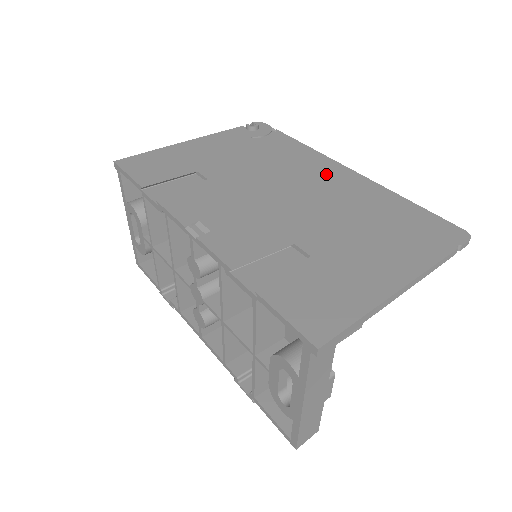
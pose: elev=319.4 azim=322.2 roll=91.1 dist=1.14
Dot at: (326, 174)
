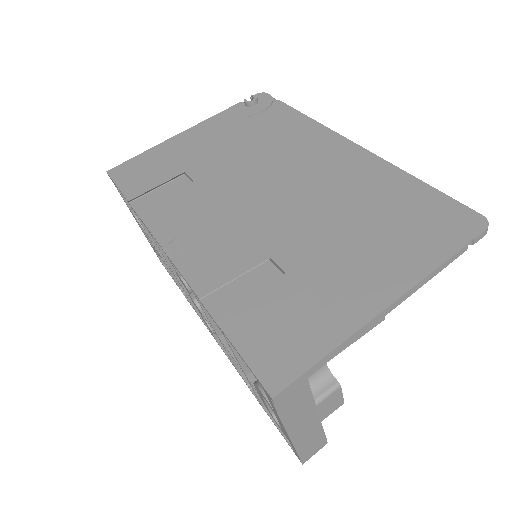
Dot at: (323, 154)
